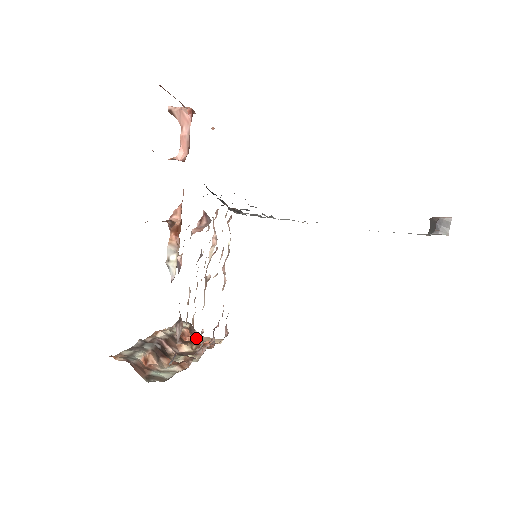
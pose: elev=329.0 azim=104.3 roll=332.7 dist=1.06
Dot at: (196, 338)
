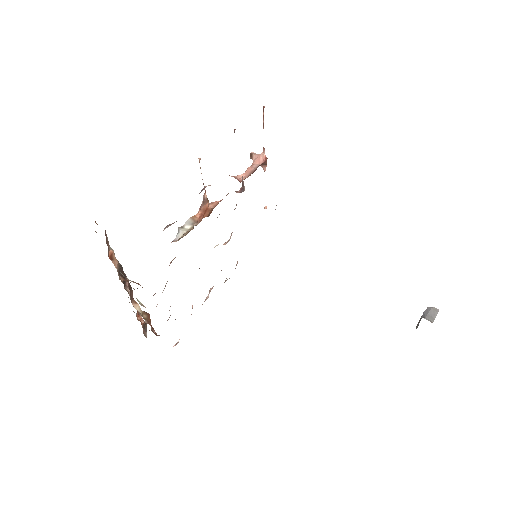
Dot at: occluded
